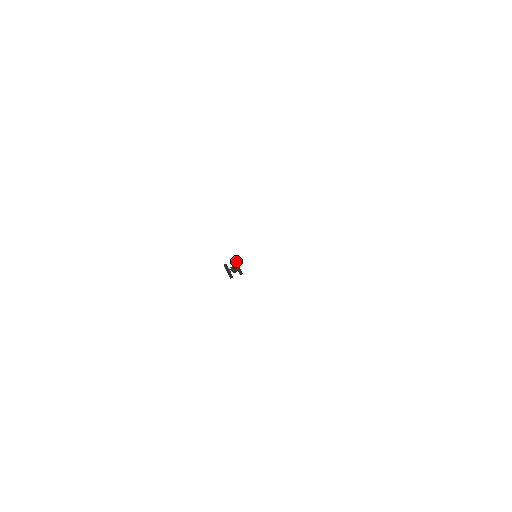
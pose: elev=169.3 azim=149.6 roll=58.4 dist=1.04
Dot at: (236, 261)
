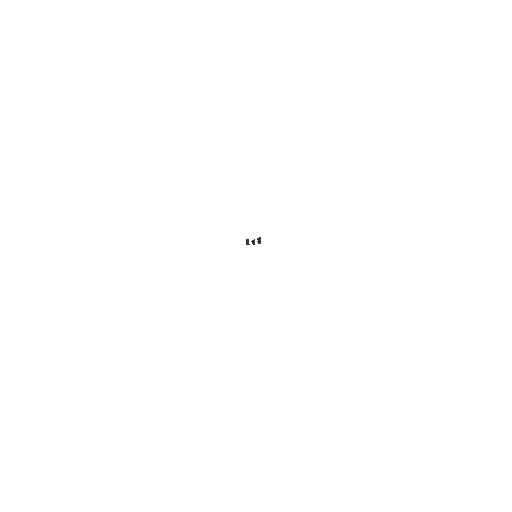
Dot at: (260, 237)
